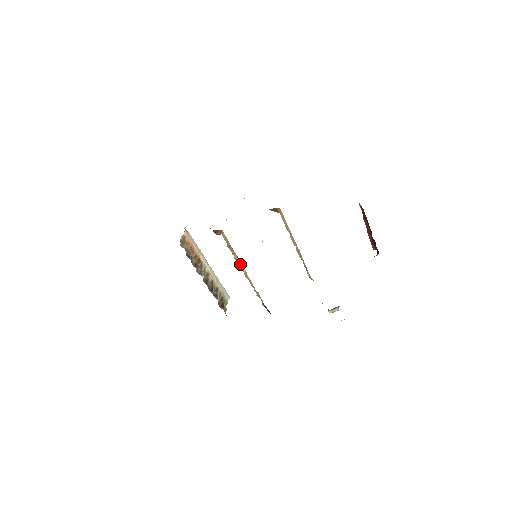
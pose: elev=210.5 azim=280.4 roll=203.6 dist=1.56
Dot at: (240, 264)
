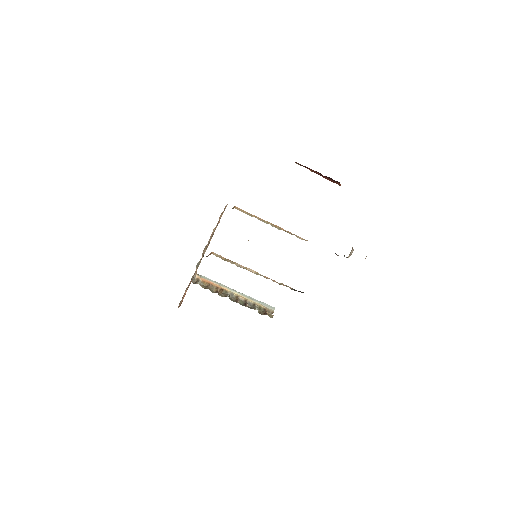
Dot at: (245, 268)
